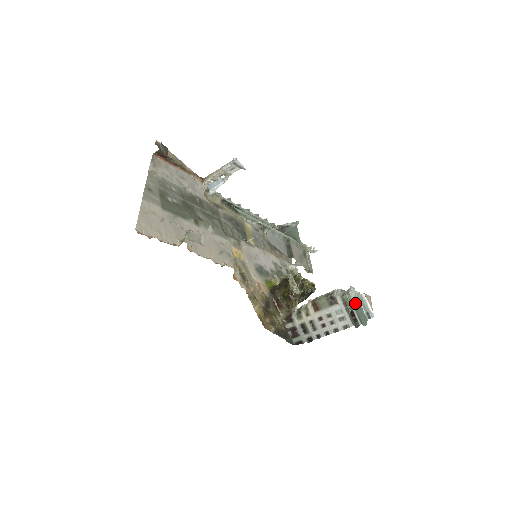
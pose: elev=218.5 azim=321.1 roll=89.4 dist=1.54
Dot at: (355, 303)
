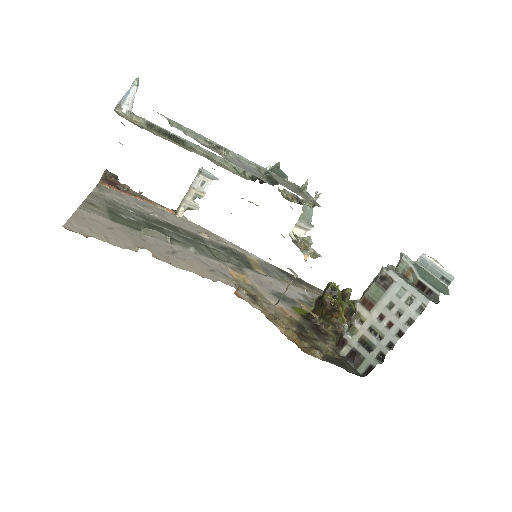
Dot at: (417, 269)
